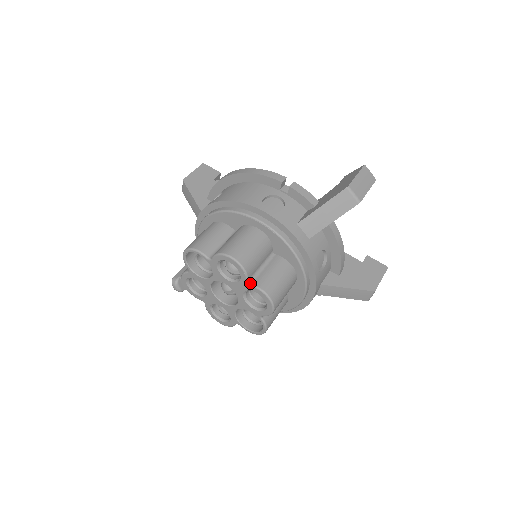
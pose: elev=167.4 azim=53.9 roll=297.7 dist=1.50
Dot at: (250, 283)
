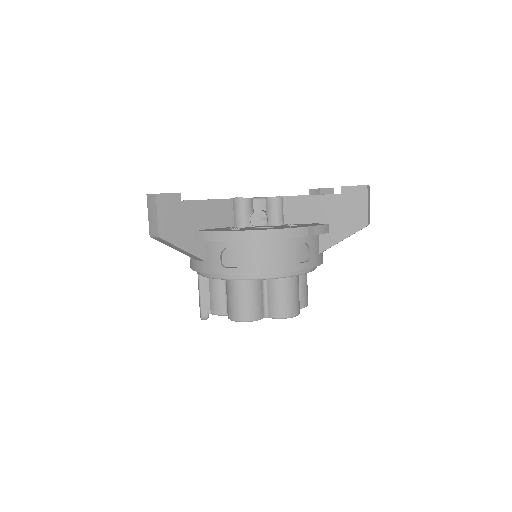
Dot at: occluded
